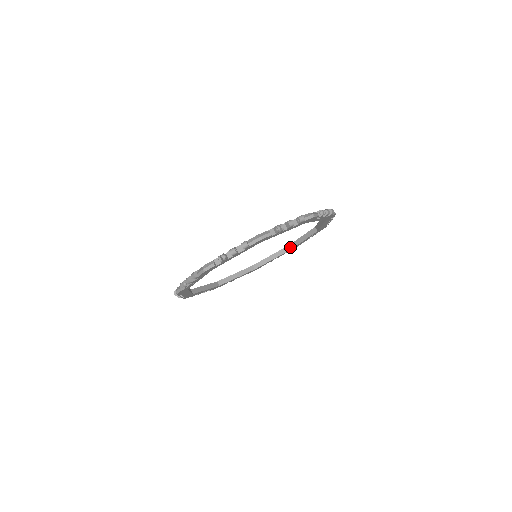
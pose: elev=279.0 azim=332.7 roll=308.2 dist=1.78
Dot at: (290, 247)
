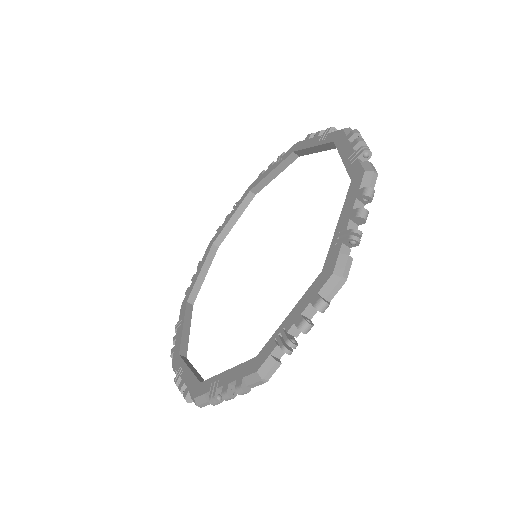
Dot at: (297, 154)
